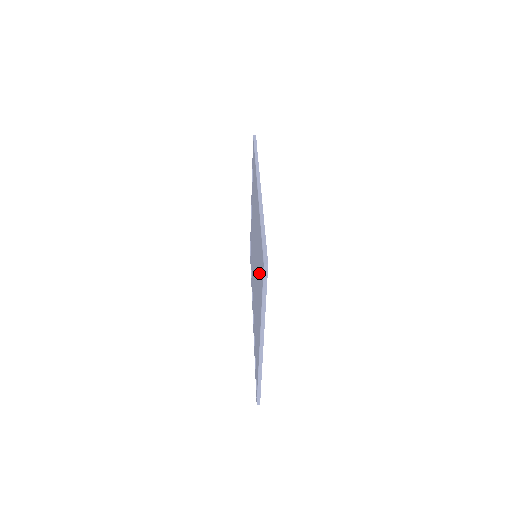
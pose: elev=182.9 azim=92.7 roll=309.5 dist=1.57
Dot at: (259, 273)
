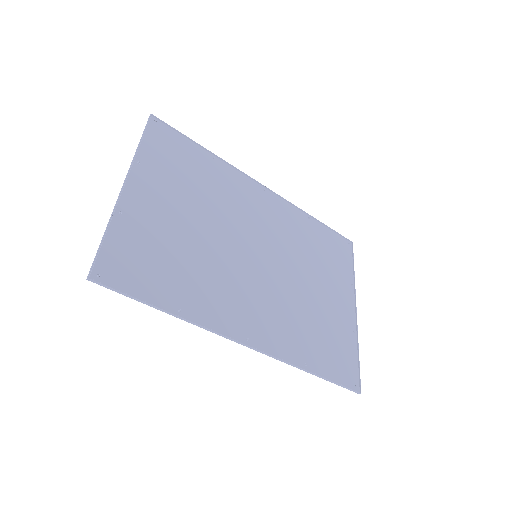
Dot at: (189, 183)
